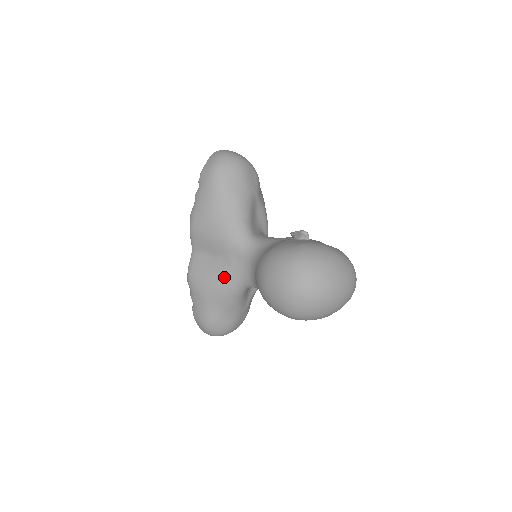
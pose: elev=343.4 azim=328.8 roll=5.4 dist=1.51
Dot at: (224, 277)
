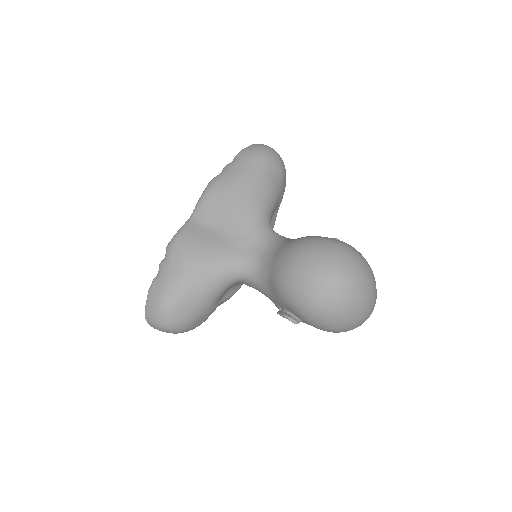
Dot at: (223, 254)
